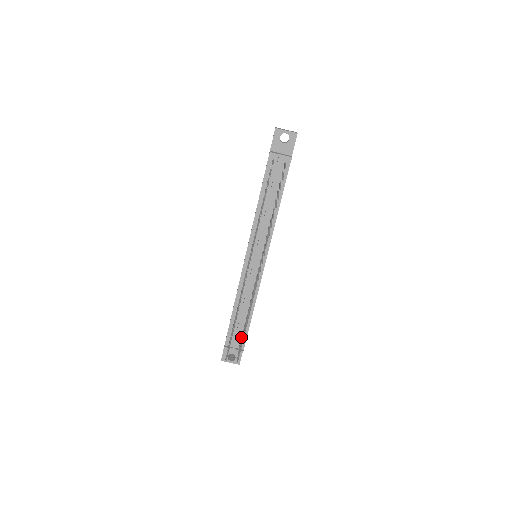
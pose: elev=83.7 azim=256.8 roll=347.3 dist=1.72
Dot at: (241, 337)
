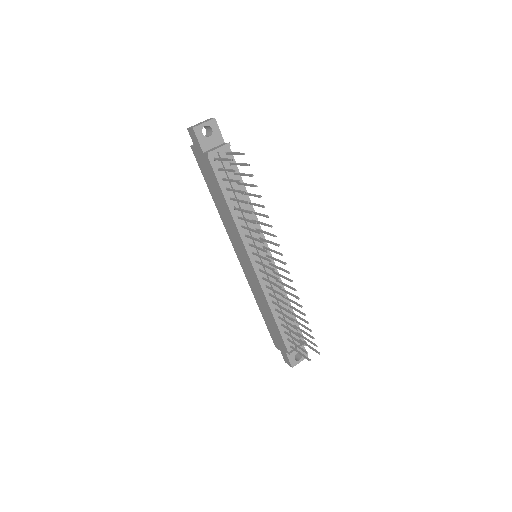
Dot at: occluded
